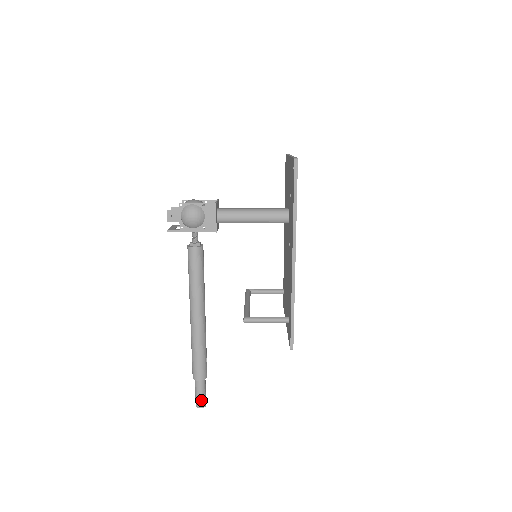
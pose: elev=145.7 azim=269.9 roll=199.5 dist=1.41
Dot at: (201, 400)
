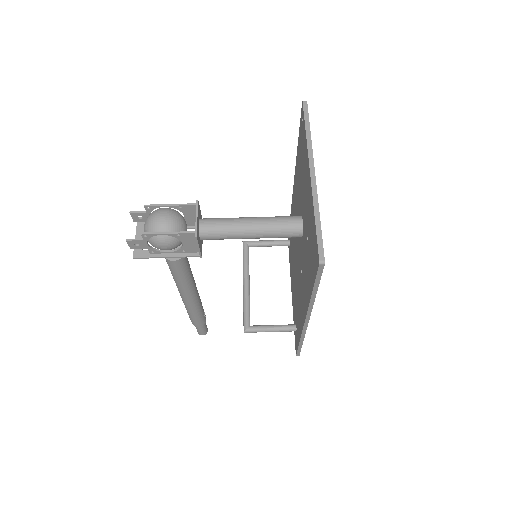
Dot at: (202, 332)
